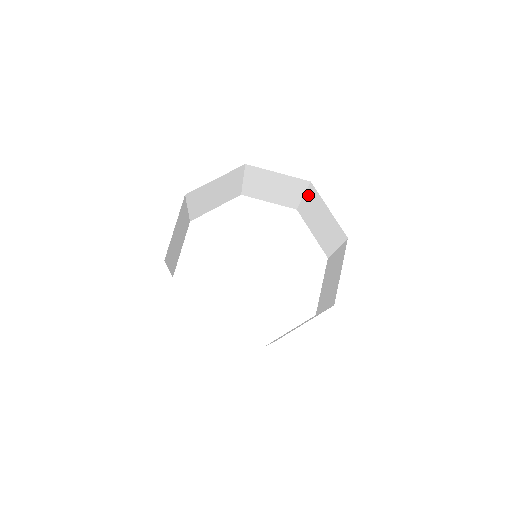
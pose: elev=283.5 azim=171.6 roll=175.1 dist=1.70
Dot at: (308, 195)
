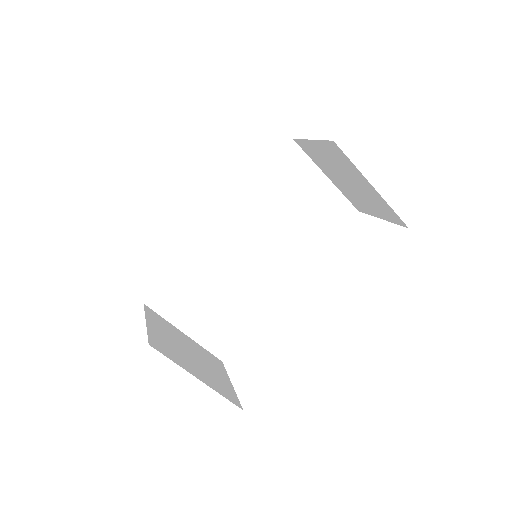
Dot at: occluded
